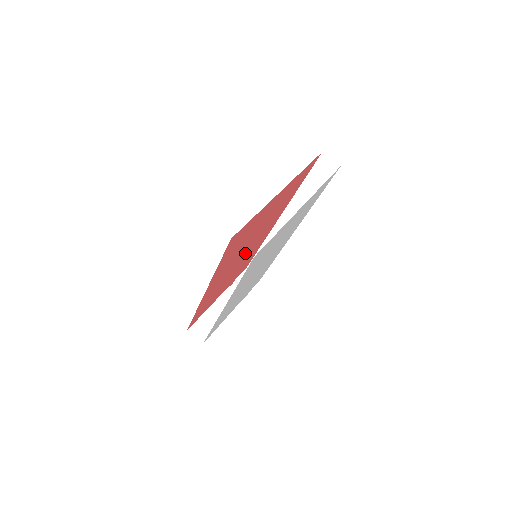
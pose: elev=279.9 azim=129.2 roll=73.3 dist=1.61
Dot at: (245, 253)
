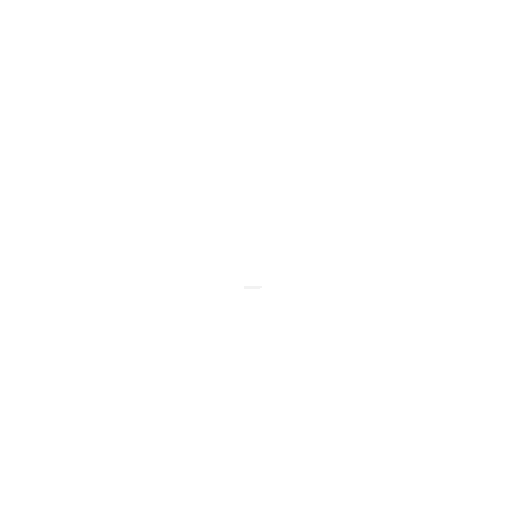
Dot at: occluded
